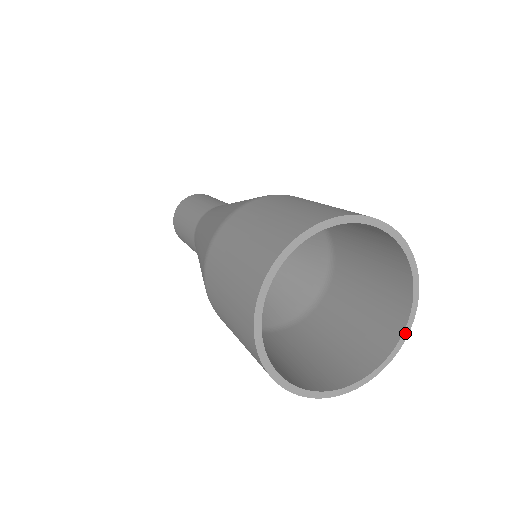
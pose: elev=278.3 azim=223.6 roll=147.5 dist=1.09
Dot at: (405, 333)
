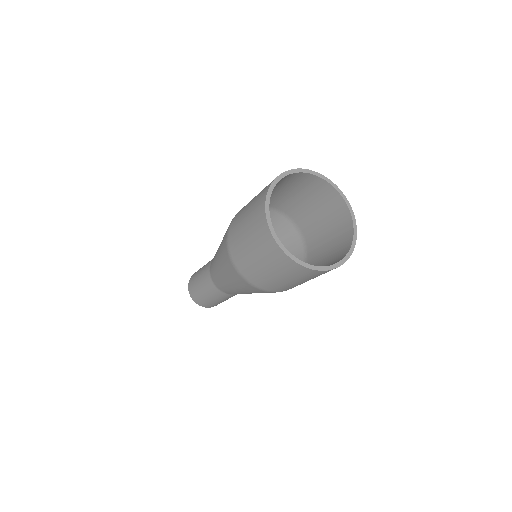
Dot at: (354, 237)
